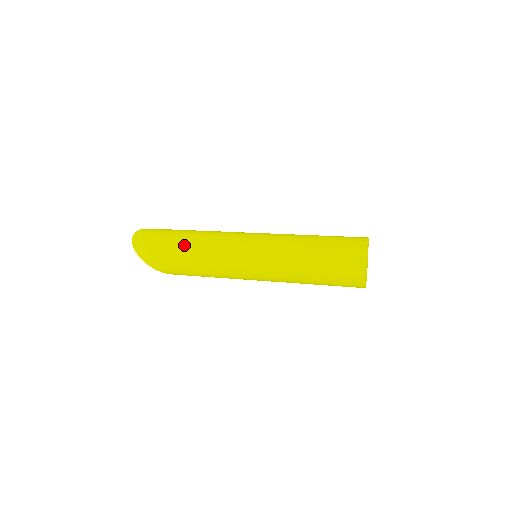
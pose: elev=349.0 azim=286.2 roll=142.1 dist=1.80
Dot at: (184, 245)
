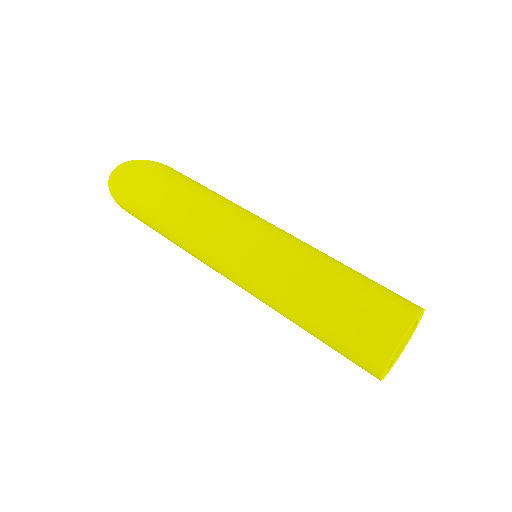
Dot at: (161, 223)
